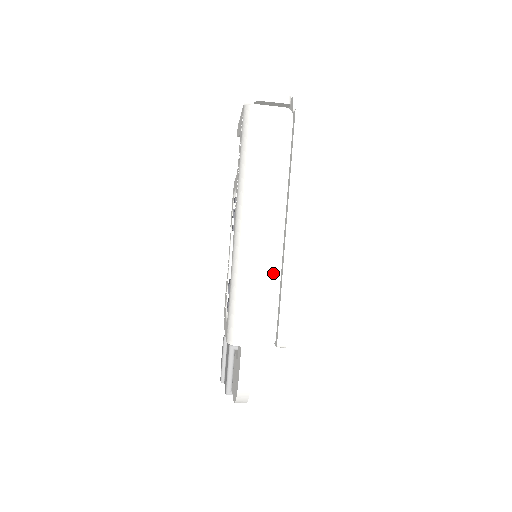
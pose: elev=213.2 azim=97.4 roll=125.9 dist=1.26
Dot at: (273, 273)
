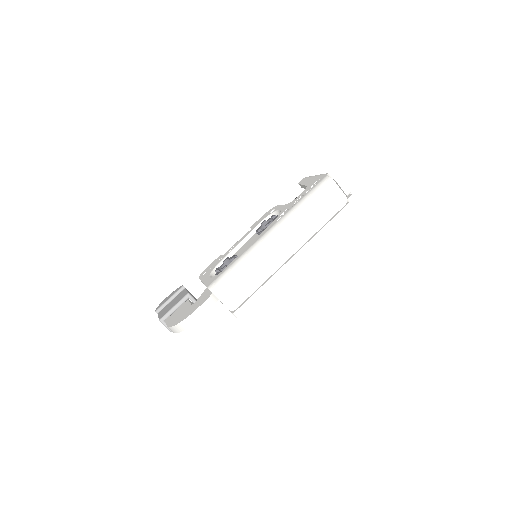
Dot at: (267, 272)
